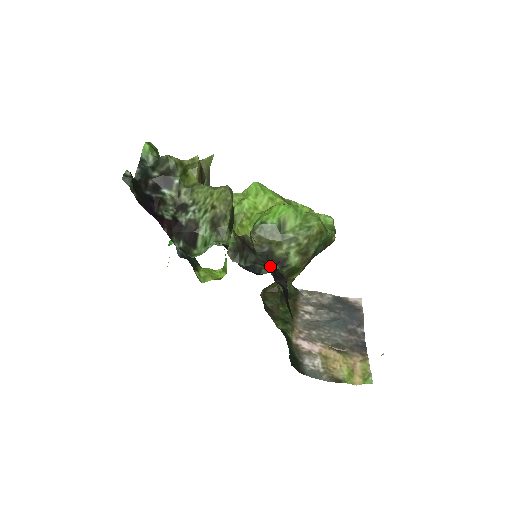
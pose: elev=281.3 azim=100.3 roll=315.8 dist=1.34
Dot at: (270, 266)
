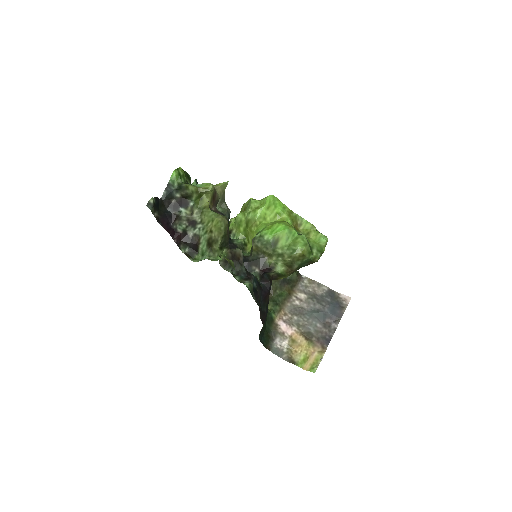
Dot at: (244, 281)
